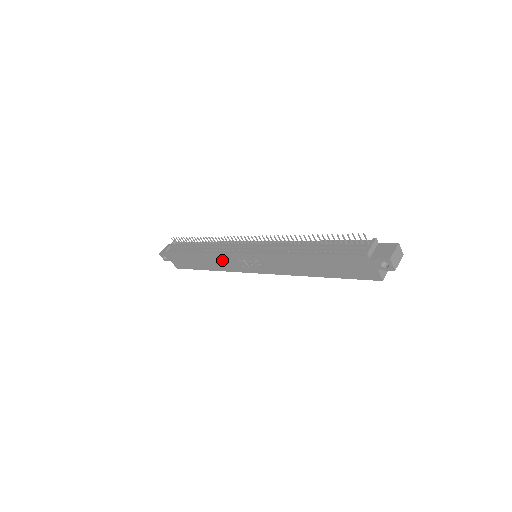
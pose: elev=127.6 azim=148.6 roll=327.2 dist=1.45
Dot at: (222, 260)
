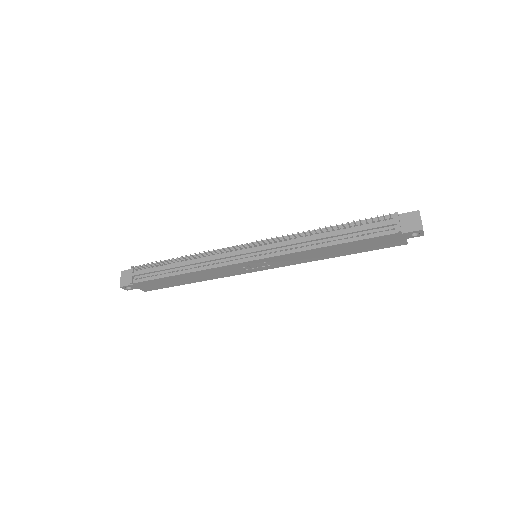
Dot at: (216, 272)
